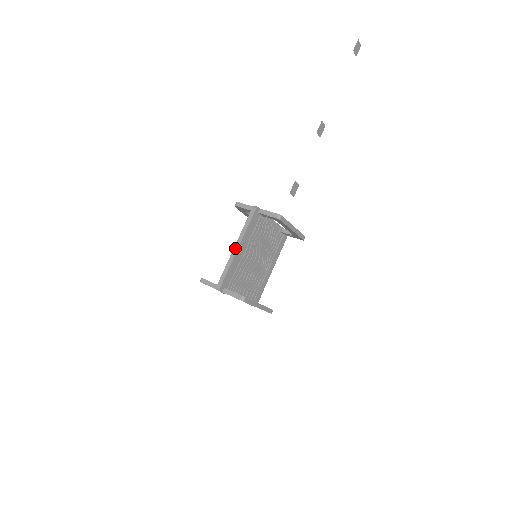
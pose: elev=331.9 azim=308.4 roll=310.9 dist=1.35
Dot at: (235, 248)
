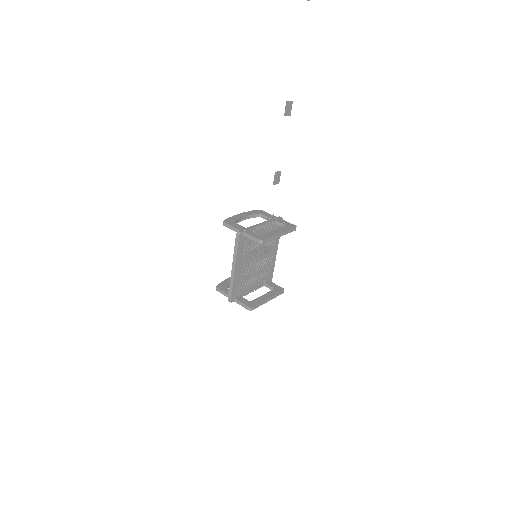
Dot at: (232, 269)
